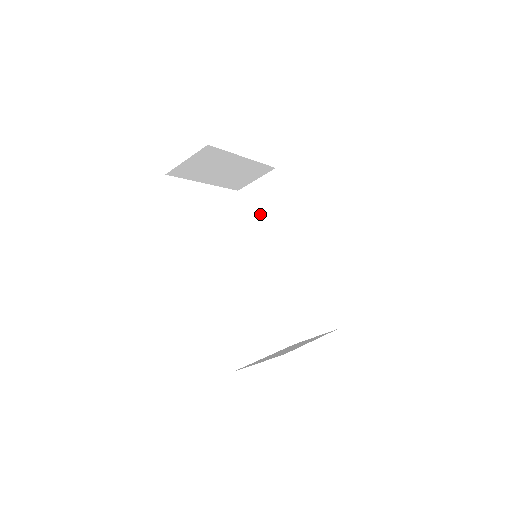
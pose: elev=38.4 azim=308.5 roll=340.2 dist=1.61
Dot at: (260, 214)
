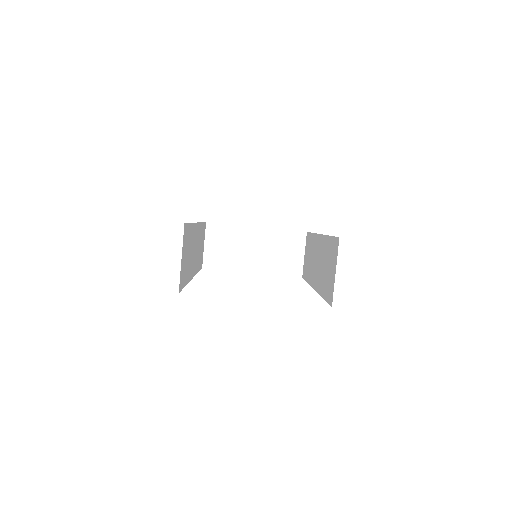
Dot at: (308, 267)
